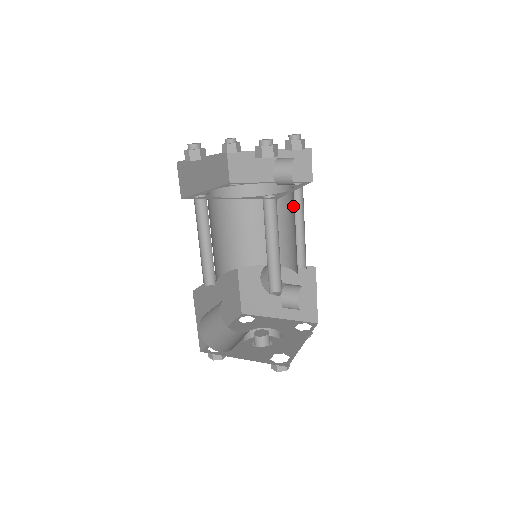
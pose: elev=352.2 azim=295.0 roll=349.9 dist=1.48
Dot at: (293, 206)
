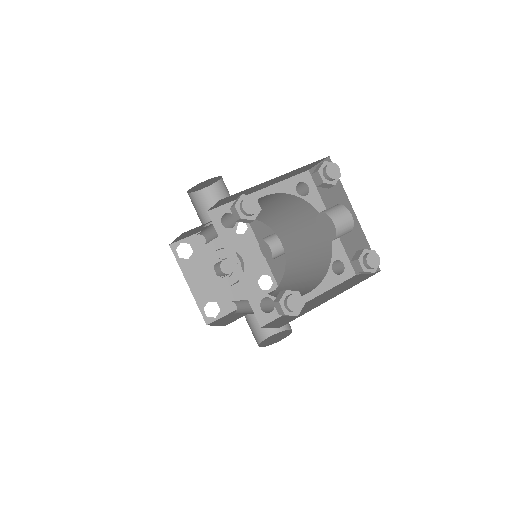
Dot at: (297, 209)
